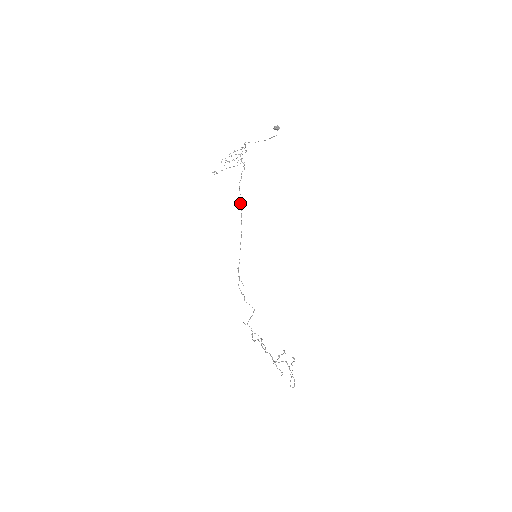
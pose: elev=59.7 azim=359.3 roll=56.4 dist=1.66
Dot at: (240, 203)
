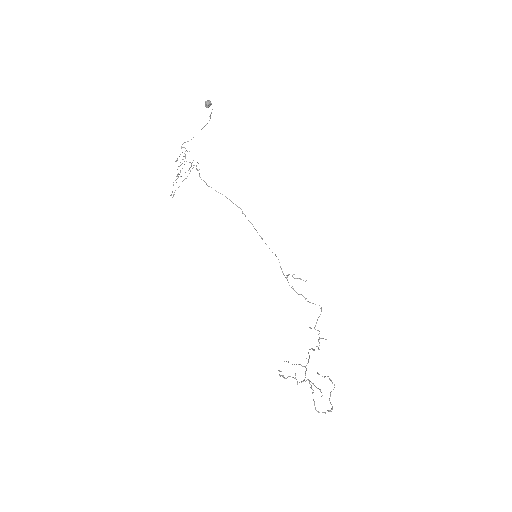
Dot at: occluded
